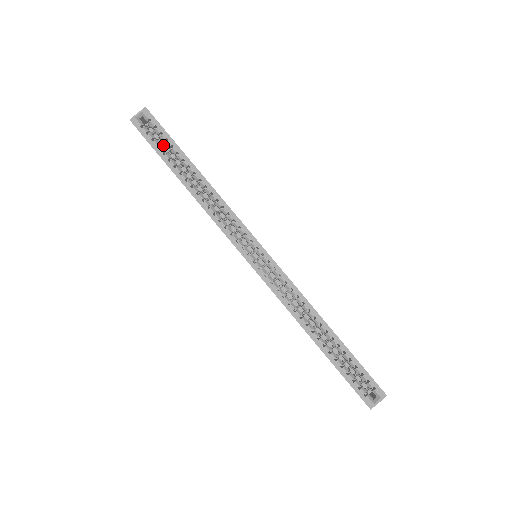
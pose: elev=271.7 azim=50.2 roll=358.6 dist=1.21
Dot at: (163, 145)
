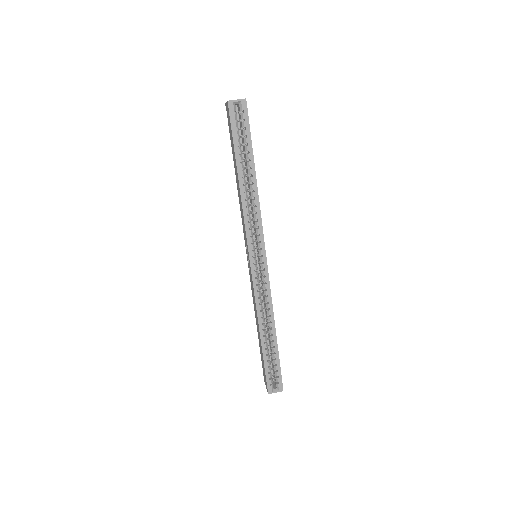
Dot at: (240, 136)
